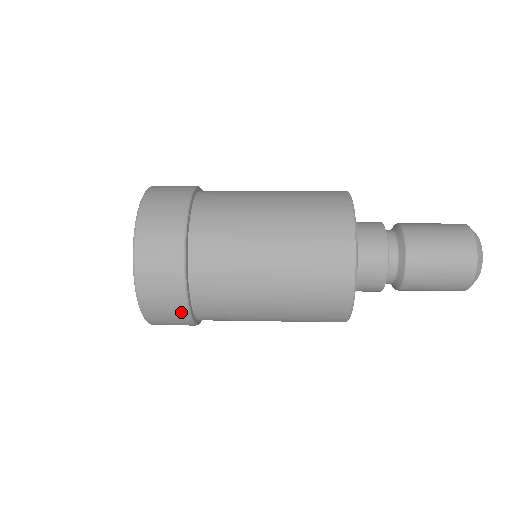
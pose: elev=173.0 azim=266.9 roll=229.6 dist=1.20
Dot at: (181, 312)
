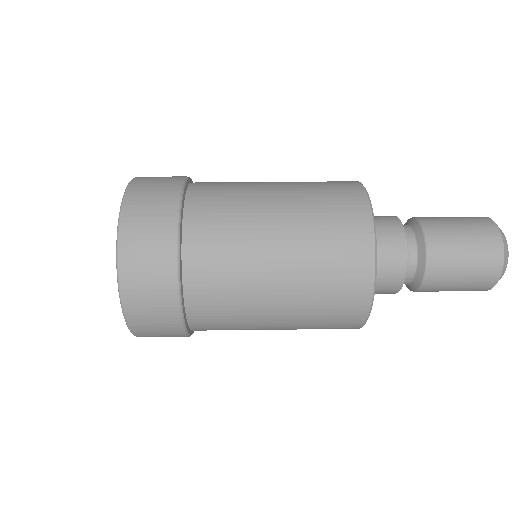
Dot at: (170, 303)
